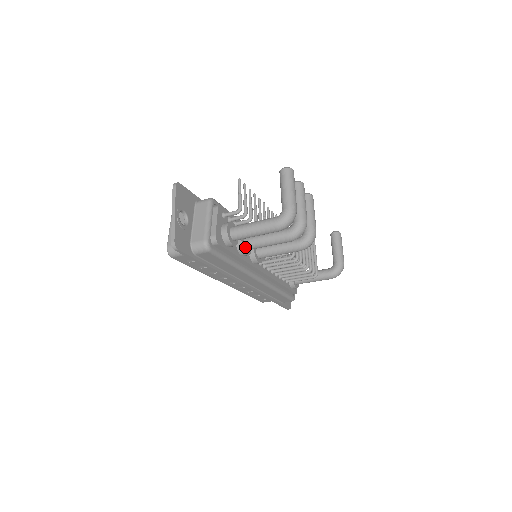
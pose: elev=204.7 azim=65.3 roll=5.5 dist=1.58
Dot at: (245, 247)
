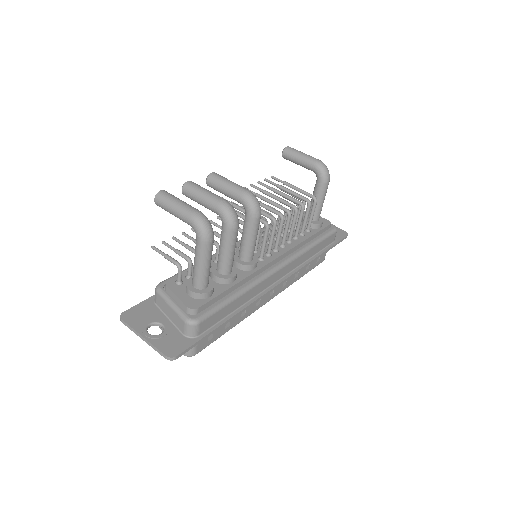
Dot at: (225, 275)
